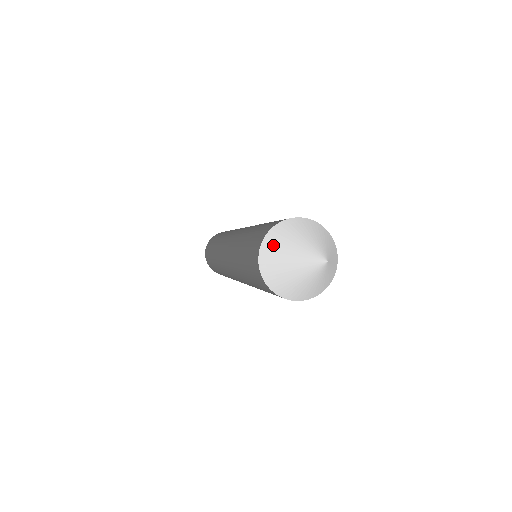
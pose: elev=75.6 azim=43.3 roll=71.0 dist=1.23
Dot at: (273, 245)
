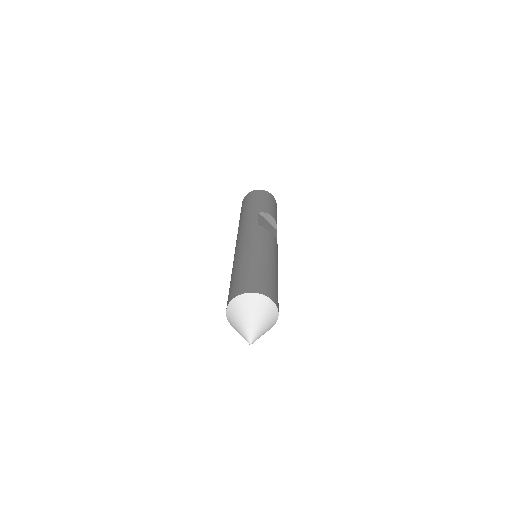
Dot at: (232, 312)
